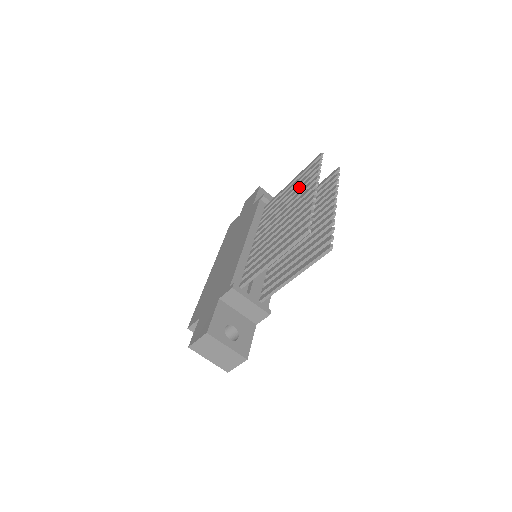
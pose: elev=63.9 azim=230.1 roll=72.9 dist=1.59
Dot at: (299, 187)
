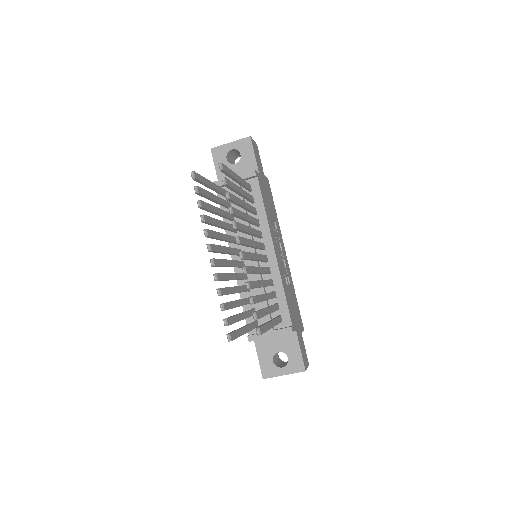
Dot at: occluded
